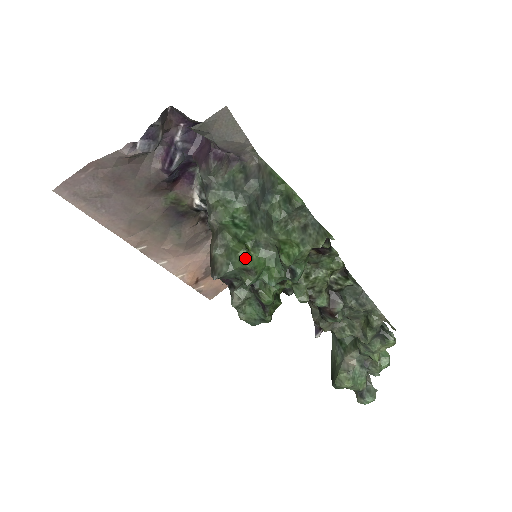
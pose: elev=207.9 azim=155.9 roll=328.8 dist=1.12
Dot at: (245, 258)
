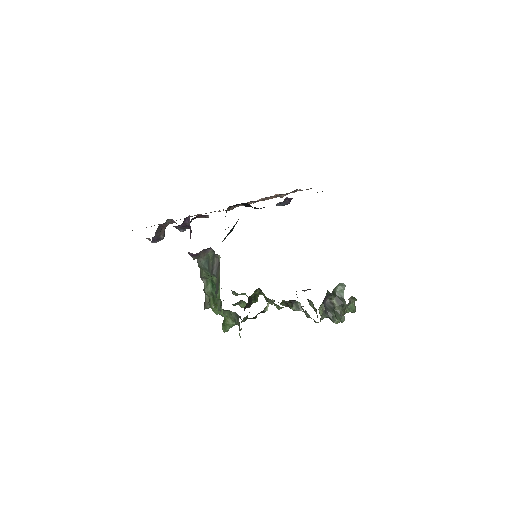
Dot at: (214, 311)
